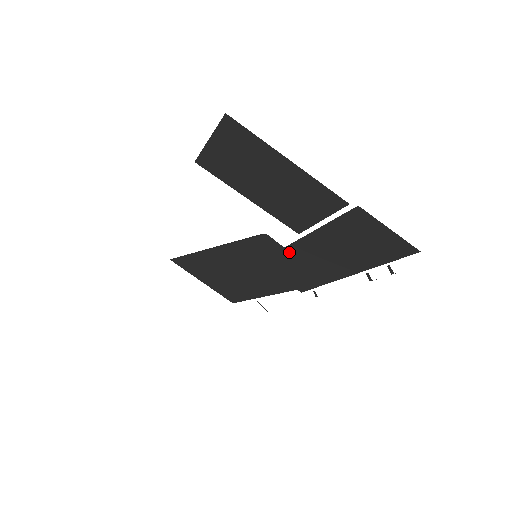
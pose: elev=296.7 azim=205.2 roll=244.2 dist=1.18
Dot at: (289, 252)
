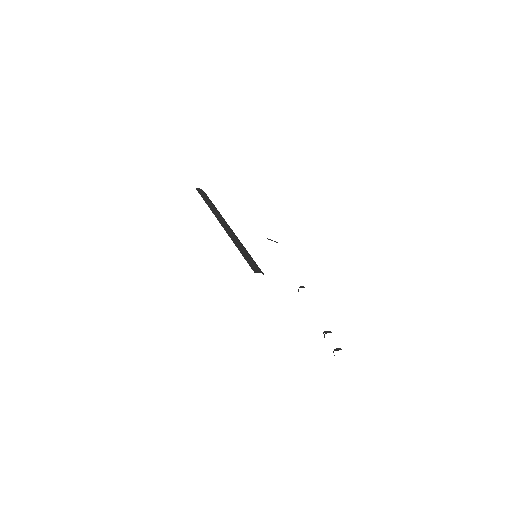
Dot at: occluded
